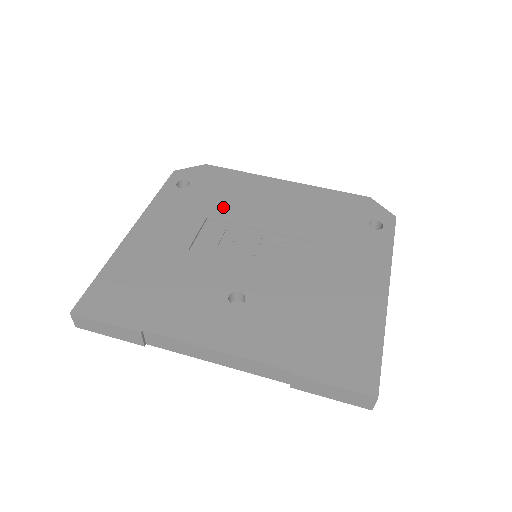
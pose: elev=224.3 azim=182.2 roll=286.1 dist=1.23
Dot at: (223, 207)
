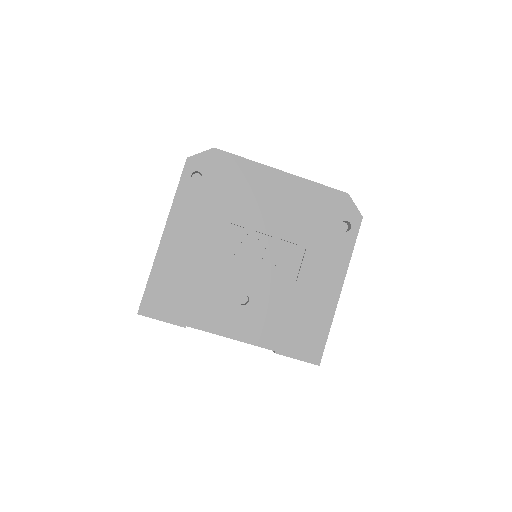
Dot at: (231, 207)
